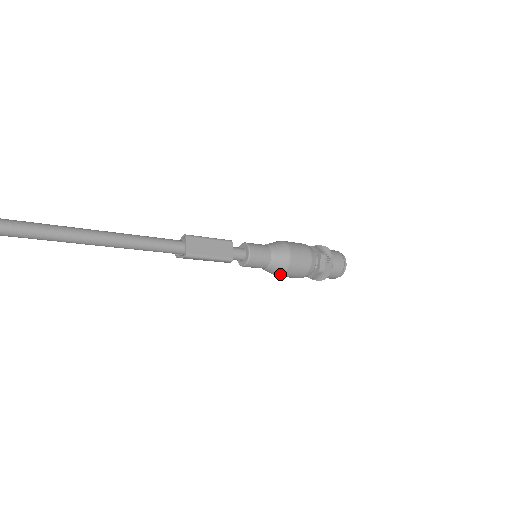
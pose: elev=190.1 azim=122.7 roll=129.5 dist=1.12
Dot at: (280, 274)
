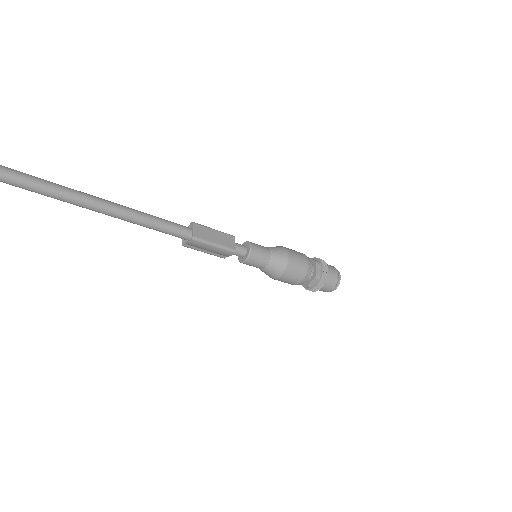
Dot at: (279, 274)
